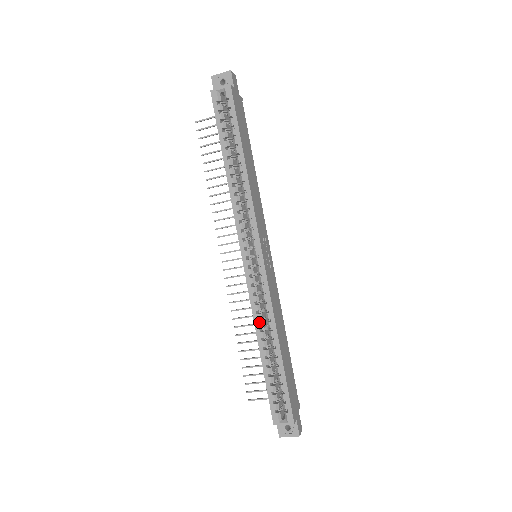
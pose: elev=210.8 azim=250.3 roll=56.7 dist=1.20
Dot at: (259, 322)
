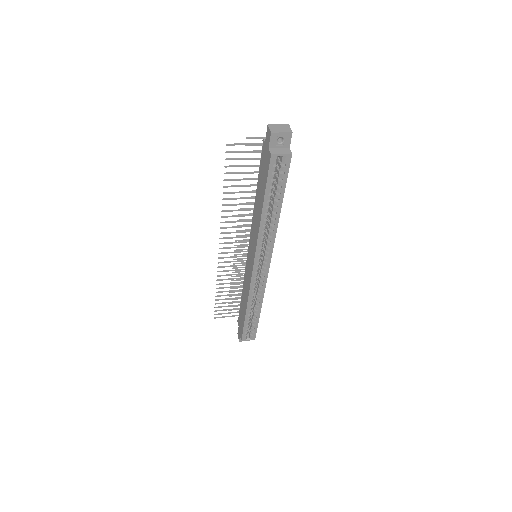
Dot at: (250, 298)
